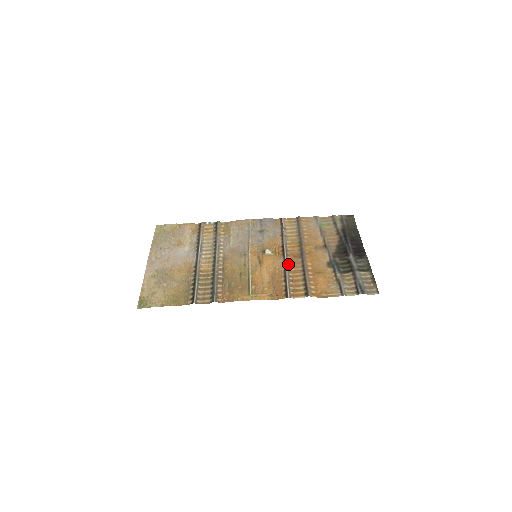
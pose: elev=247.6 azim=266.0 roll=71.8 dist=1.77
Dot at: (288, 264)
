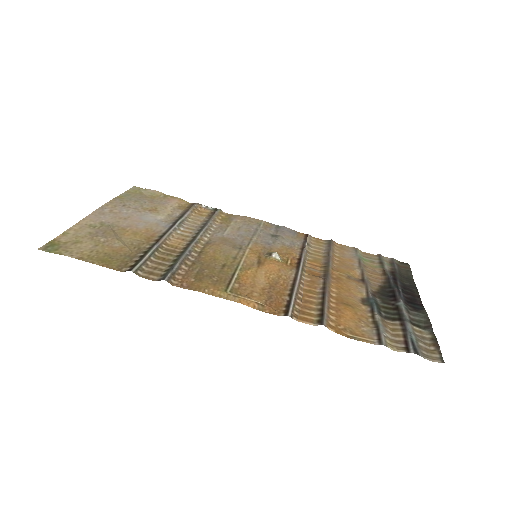
Dot at: (301, 279)
